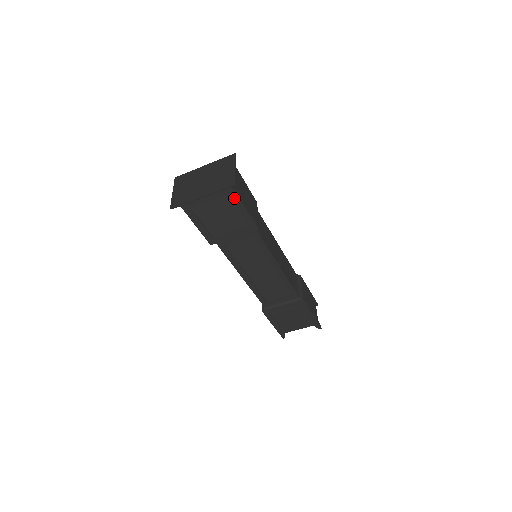
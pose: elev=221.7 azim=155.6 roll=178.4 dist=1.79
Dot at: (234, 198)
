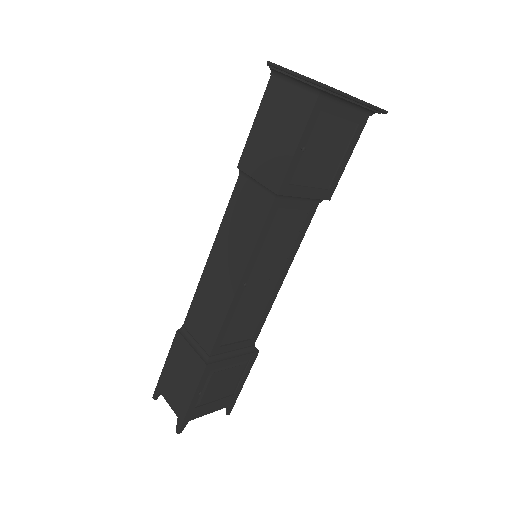
Dot at: (356, 134)
